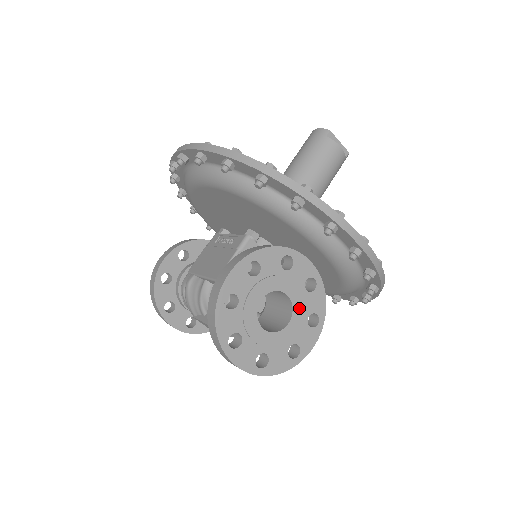
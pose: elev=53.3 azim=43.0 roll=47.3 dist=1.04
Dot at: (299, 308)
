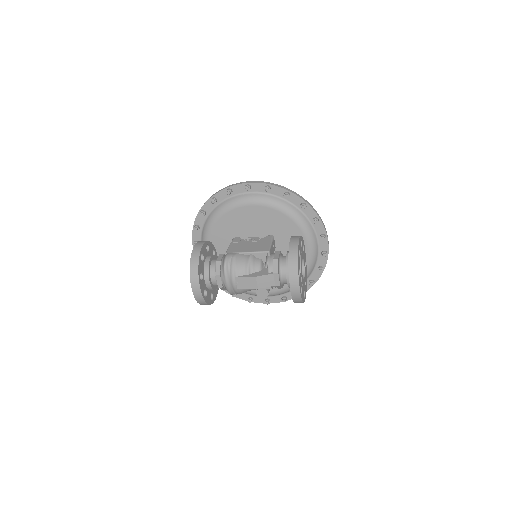
Dot at: (305, 273)
